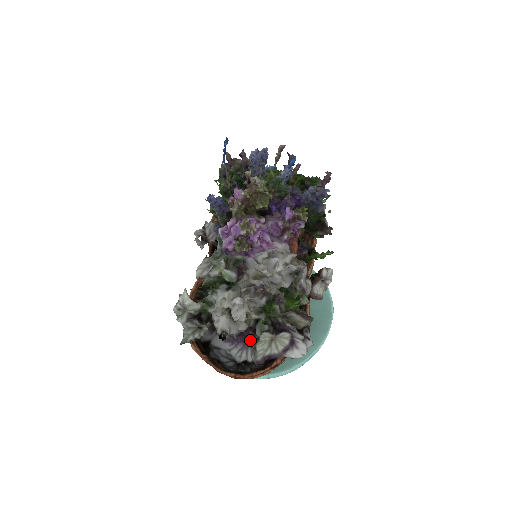
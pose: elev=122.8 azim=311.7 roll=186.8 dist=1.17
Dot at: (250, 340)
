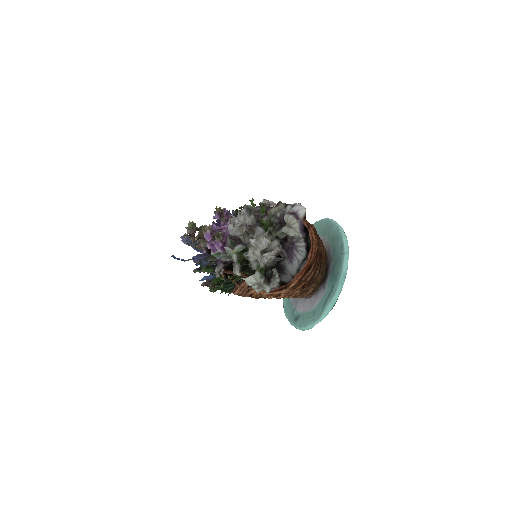
Dot at: (292, 245)
